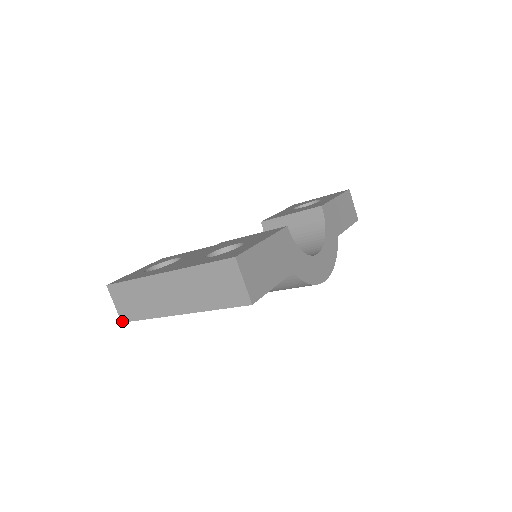
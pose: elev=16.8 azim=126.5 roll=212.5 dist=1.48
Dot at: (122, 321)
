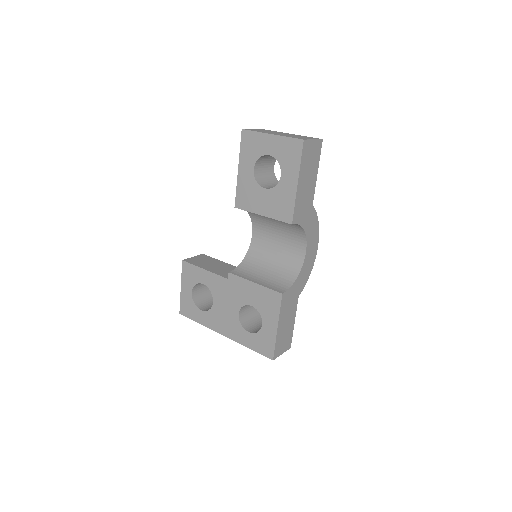
Dot at: occluded
